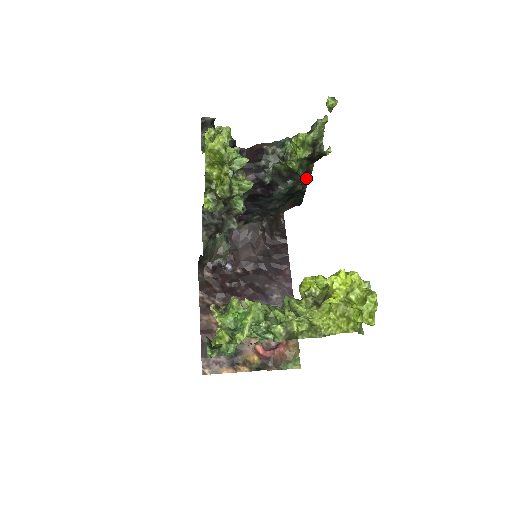
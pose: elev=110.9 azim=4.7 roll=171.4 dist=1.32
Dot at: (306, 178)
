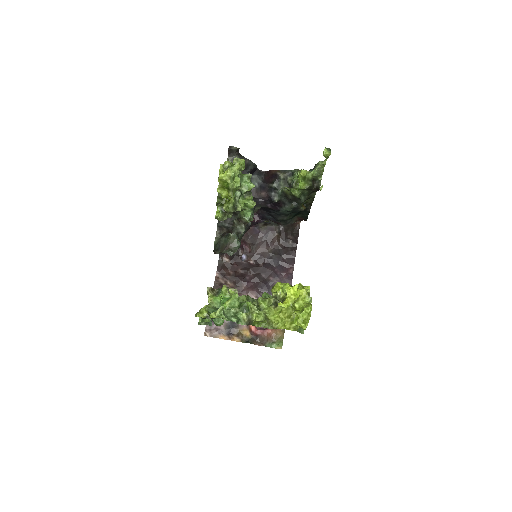
Dot at: (310, 202)
